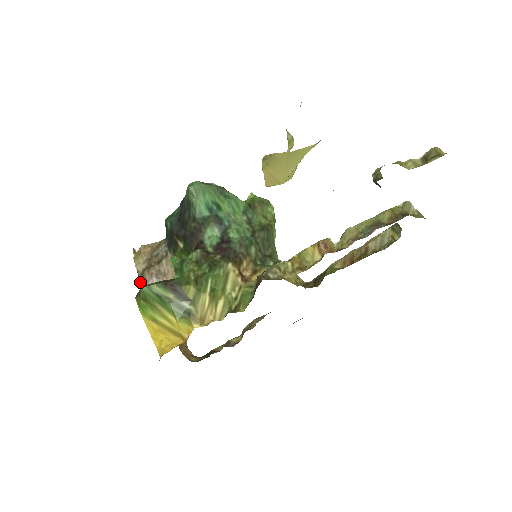
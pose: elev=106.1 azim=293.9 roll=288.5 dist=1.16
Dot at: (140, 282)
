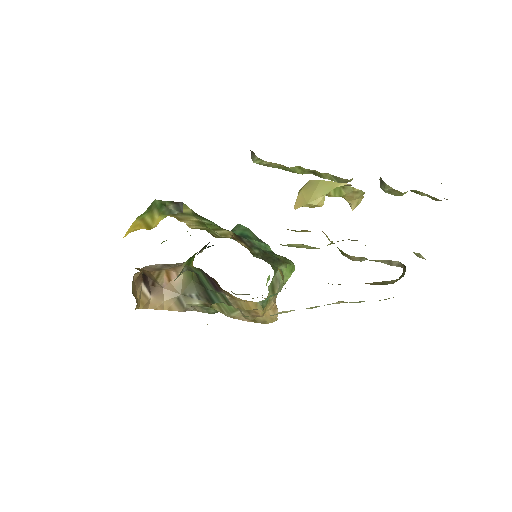
Dot at: occluded
